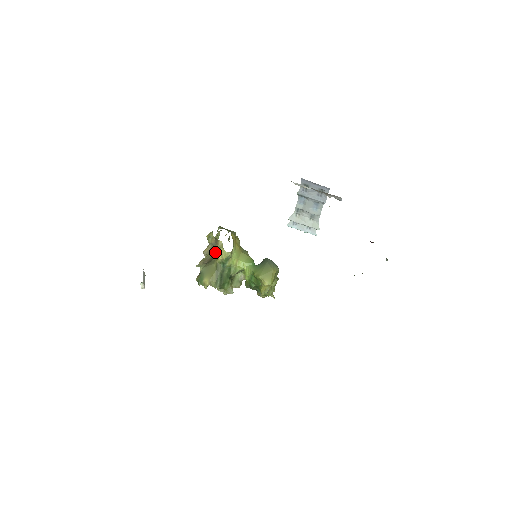
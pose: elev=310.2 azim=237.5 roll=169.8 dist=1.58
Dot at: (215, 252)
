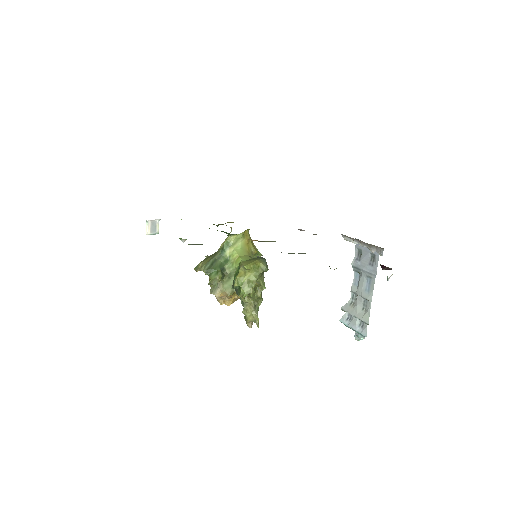
Dot at: occluded
